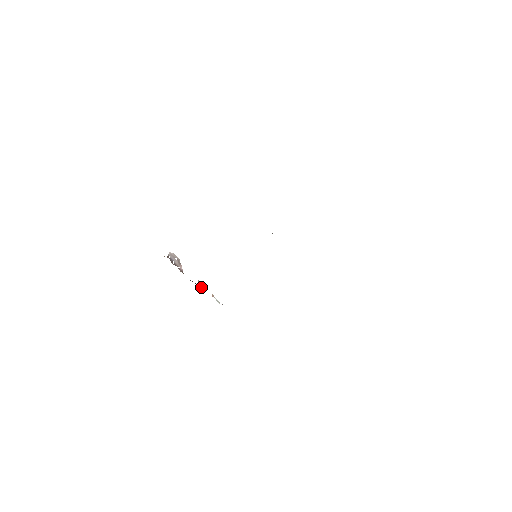
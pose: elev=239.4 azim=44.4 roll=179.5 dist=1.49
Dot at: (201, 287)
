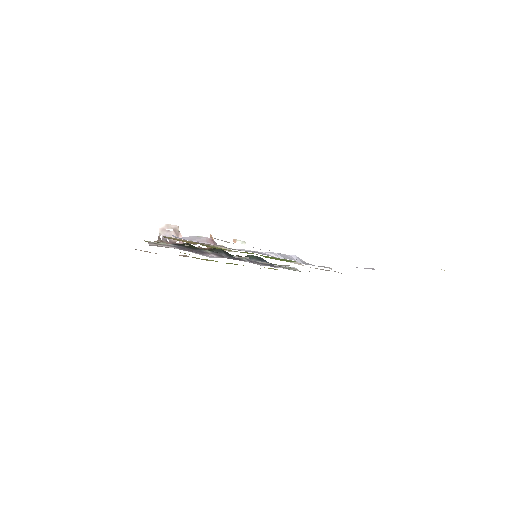
Dot at: occluded
